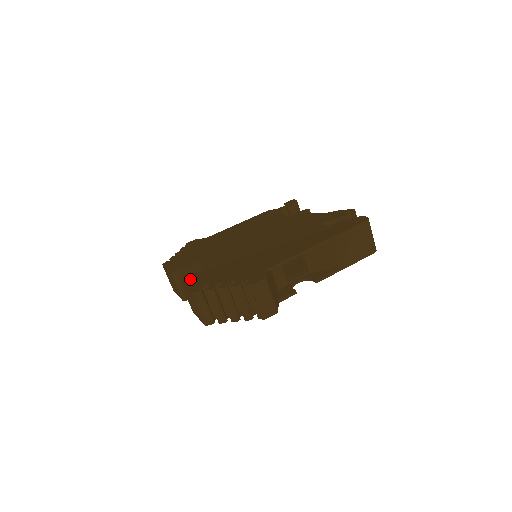
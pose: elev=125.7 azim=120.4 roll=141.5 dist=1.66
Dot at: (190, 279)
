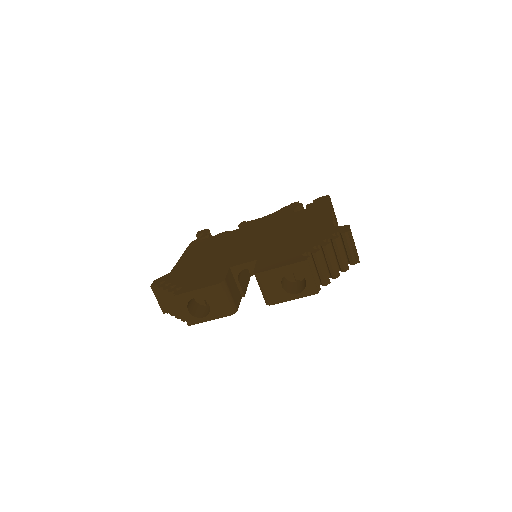
Dot at: (268, 266)
